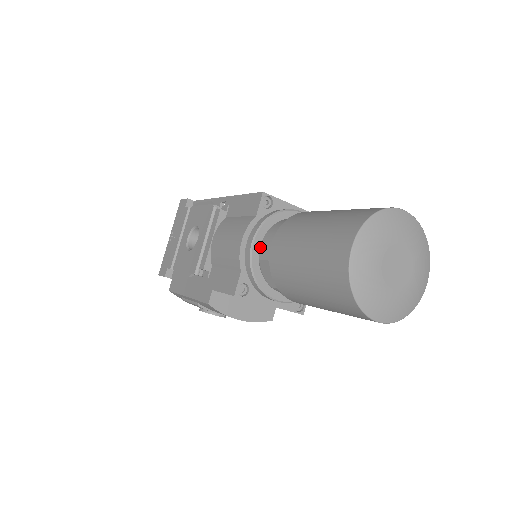
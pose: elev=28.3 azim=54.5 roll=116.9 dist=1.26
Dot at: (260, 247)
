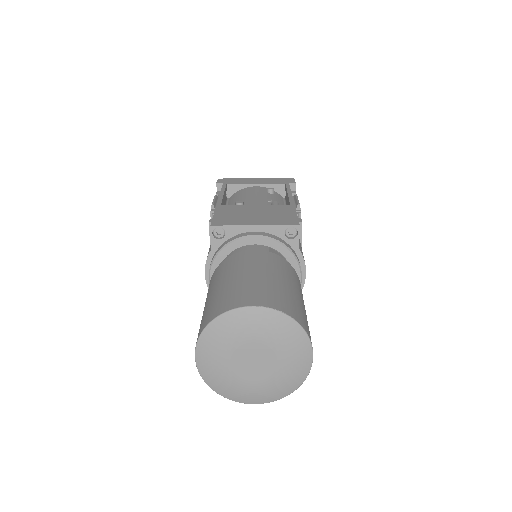
Dot at: occluded
